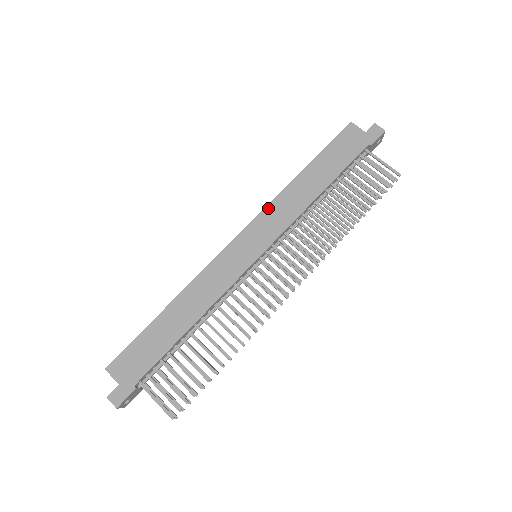
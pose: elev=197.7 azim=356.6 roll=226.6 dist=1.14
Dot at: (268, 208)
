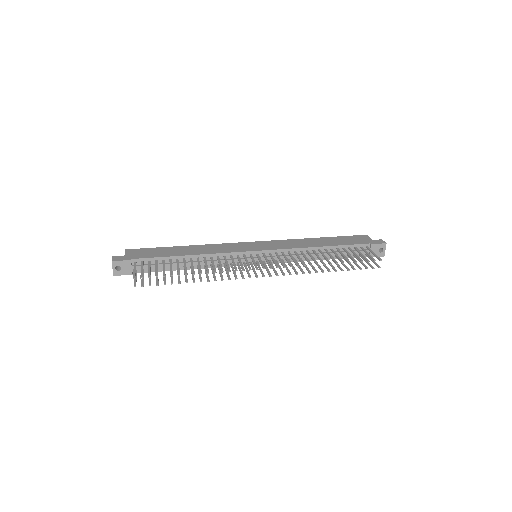
Dot at: (282, 240)
